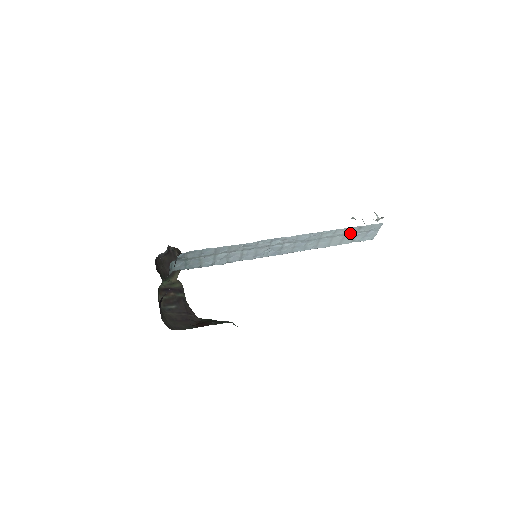
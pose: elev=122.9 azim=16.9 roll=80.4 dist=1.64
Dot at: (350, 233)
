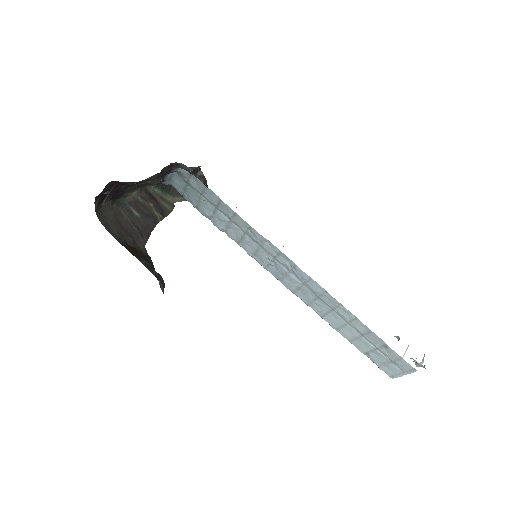
Dot at: (370, 340)
